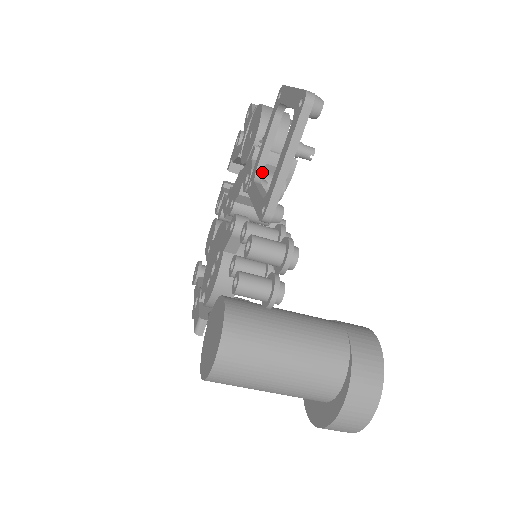
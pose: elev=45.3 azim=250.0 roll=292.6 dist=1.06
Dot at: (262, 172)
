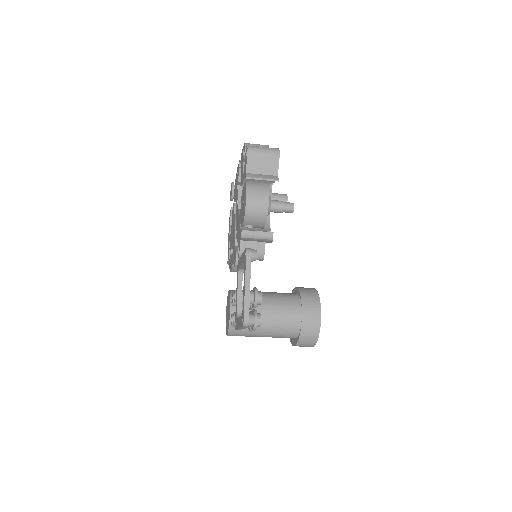
Dot at: (243, 269)
